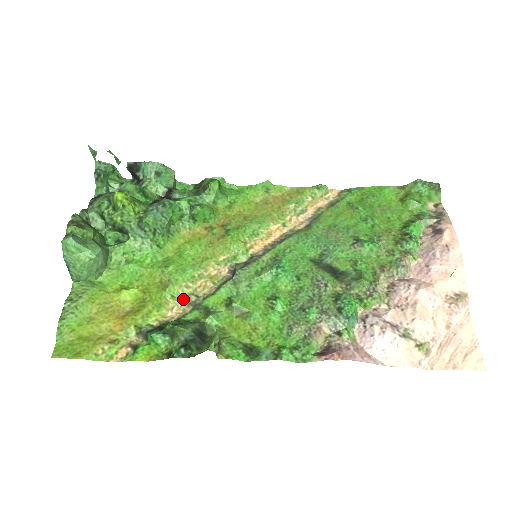
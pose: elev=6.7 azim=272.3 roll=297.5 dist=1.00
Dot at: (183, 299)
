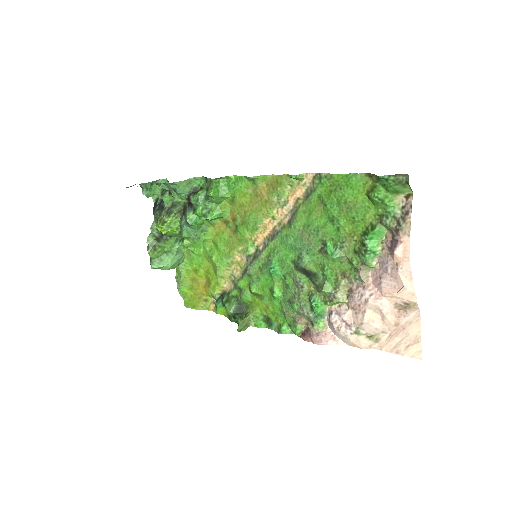
Dot at: (228, 278)
